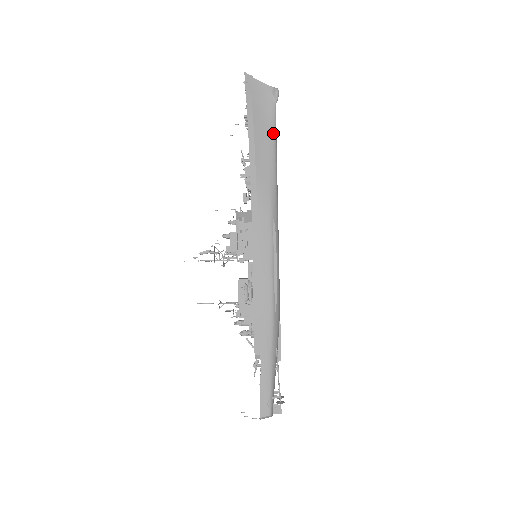
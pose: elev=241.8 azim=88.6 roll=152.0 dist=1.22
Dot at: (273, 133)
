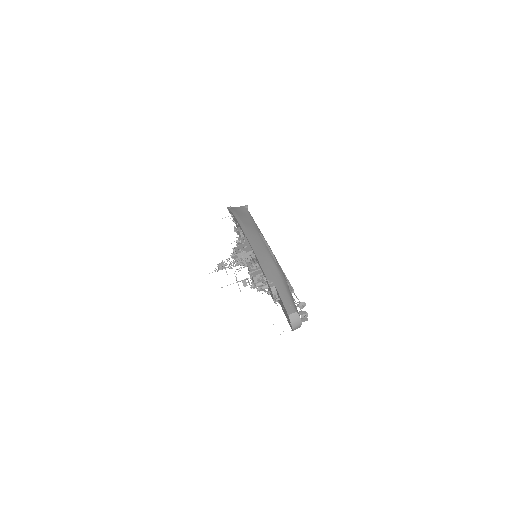
Dot at: (249, 215)
